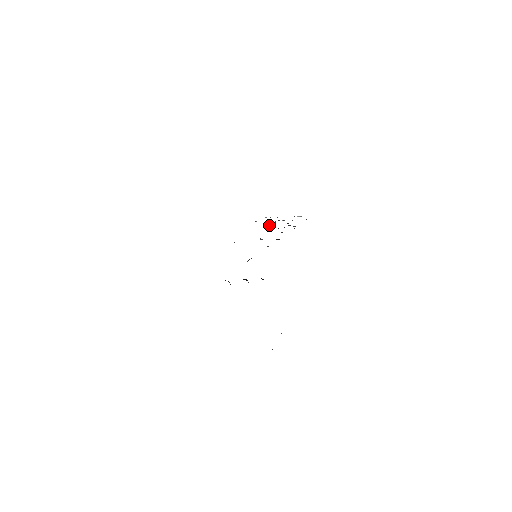
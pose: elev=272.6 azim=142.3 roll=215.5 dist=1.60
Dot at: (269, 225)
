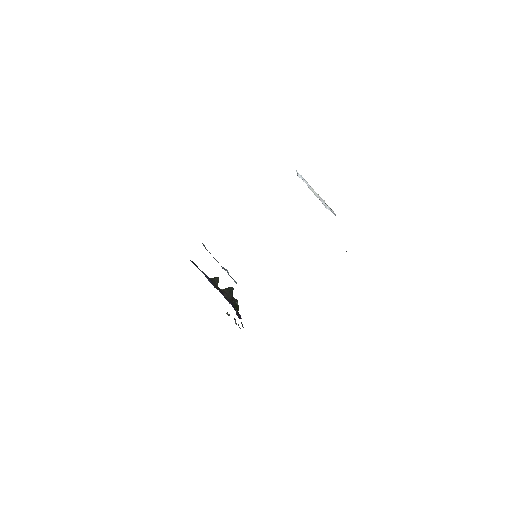
Dot at: occluded
